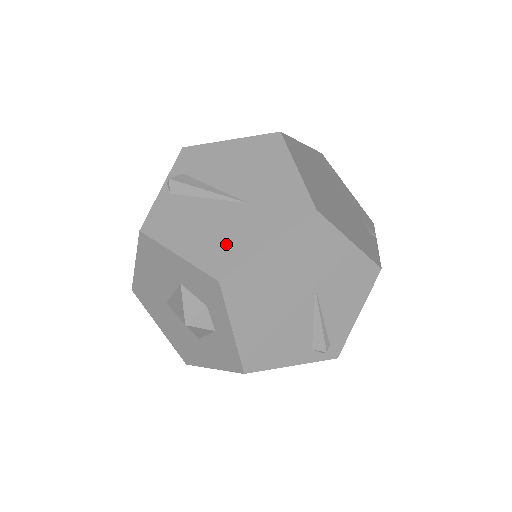
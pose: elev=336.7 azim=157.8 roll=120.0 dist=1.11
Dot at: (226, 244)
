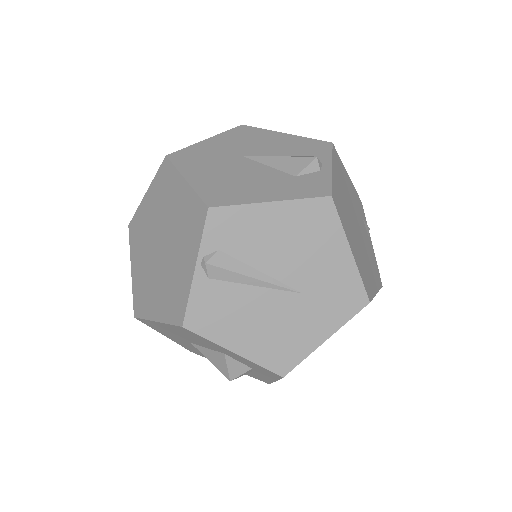
Dot at: (285, 340)
